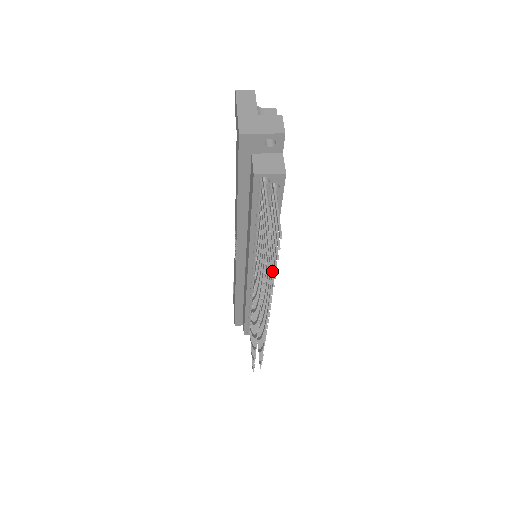
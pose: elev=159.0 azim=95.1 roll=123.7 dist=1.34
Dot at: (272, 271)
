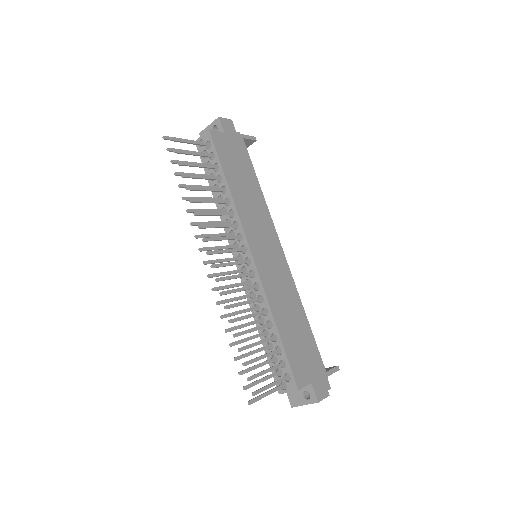
Dot at: (201, 200)
